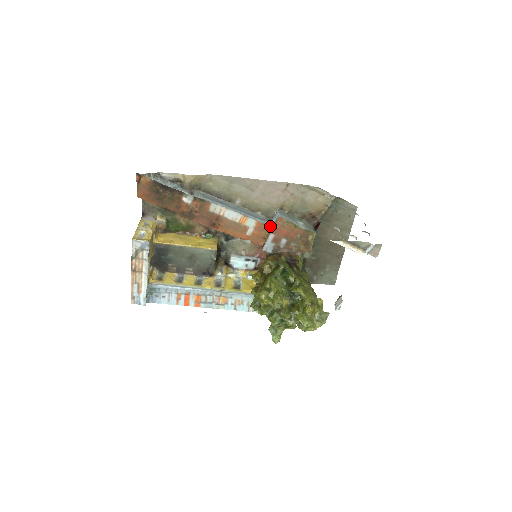
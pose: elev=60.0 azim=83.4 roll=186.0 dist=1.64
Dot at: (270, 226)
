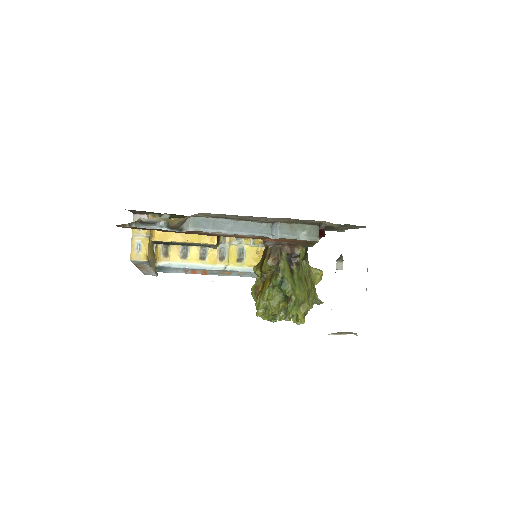
Dot at: (270, 237)
